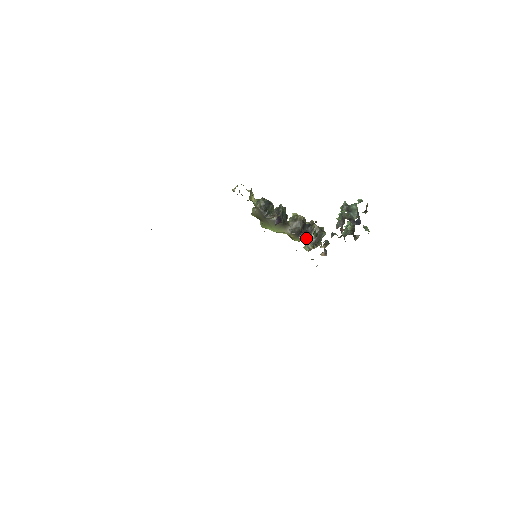
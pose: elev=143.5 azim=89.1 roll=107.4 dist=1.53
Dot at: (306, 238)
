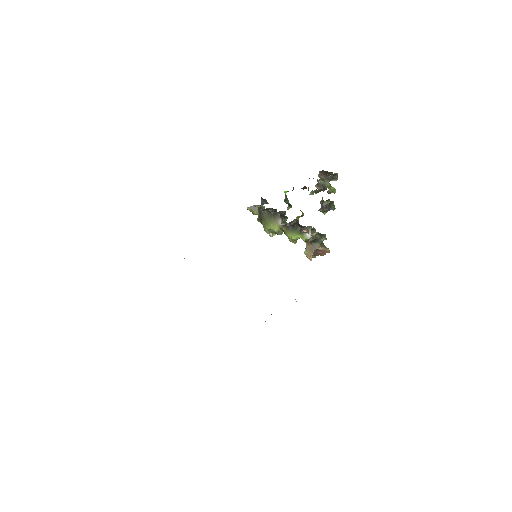
Dot at: (296, 229)
